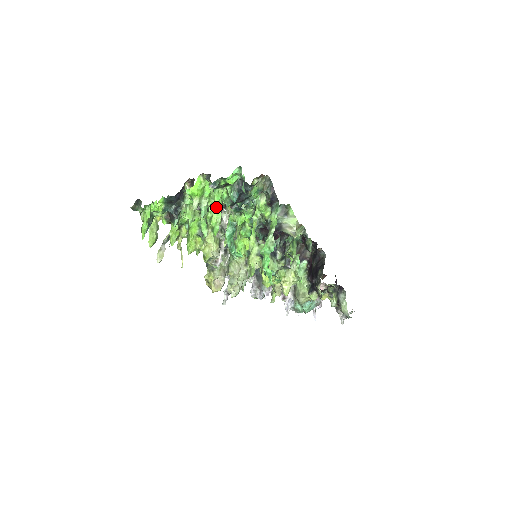
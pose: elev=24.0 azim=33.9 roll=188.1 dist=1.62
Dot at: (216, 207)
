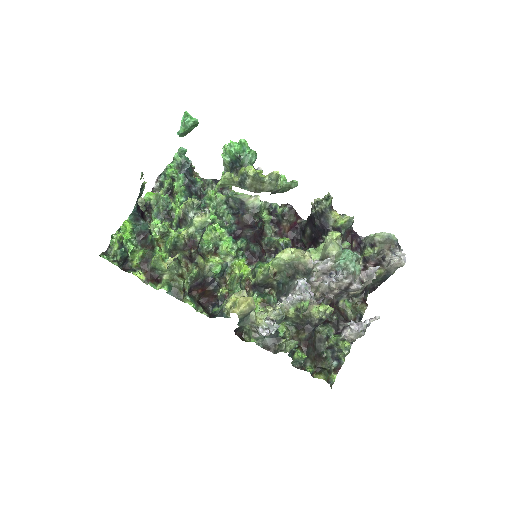
Dot at: occluded
